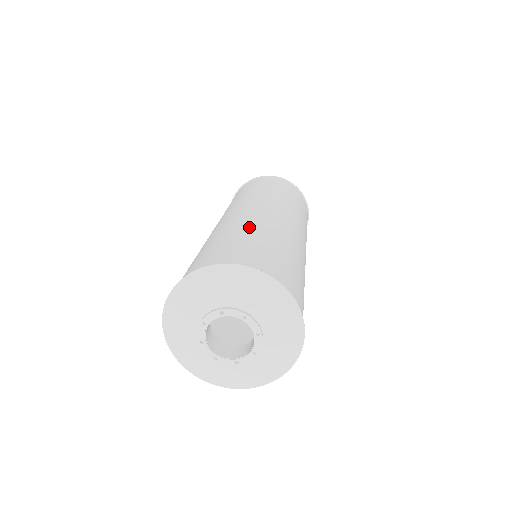
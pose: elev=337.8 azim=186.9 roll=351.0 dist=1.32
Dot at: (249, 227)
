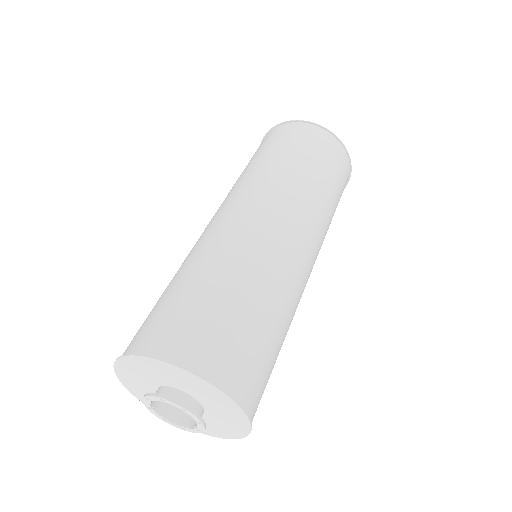
Dot at: (273, 294)
